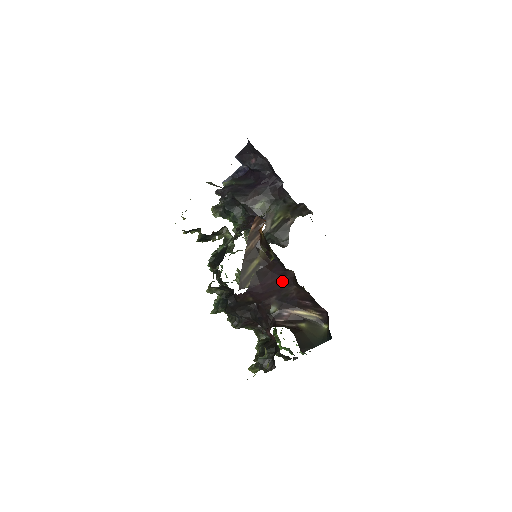
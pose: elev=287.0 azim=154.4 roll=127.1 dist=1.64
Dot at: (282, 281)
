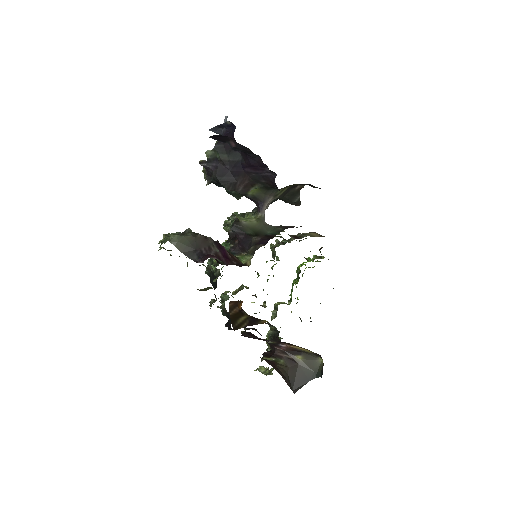
Dot at: occluded
